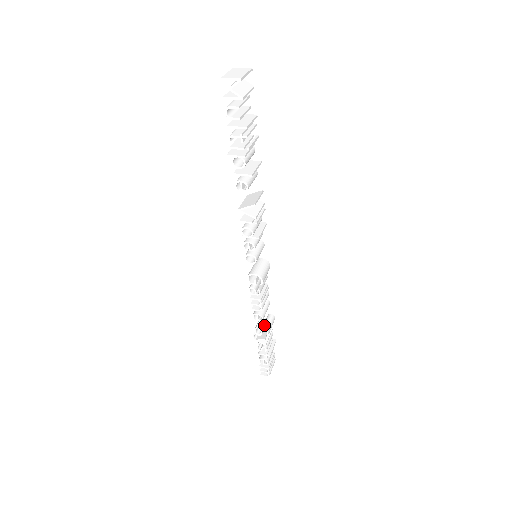
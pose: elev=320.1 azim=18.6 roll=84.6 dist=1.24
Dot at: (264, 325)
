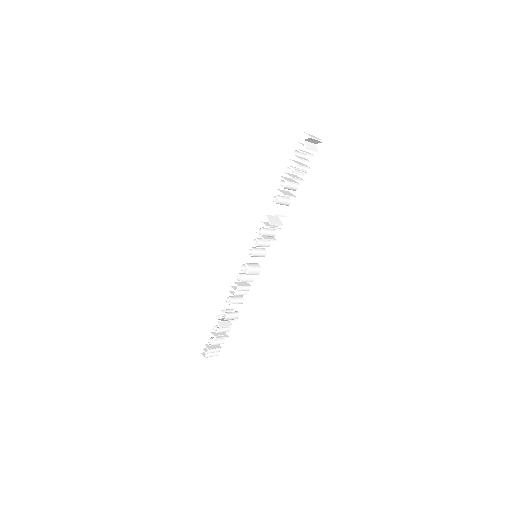
Dot at: (229, 312)
